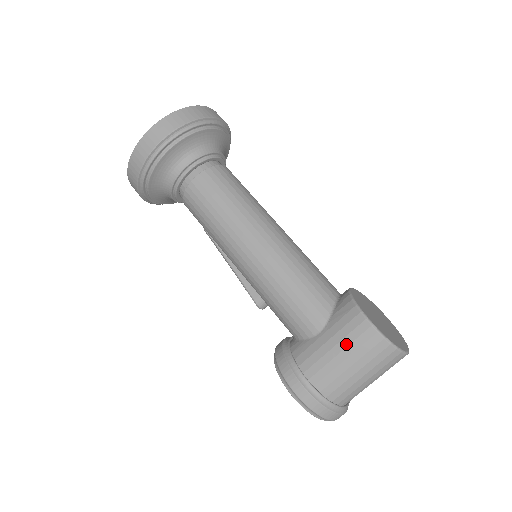
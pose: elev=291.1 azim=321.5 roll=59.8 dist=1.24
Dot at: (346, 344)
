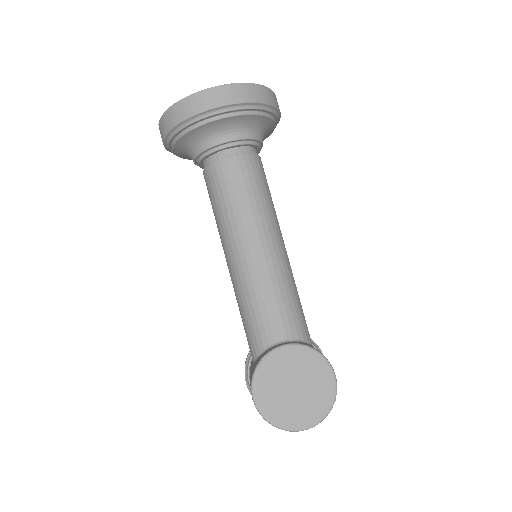
Dot at: occluded
